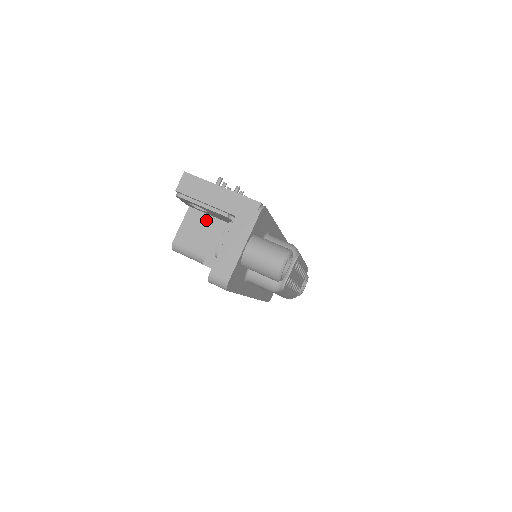
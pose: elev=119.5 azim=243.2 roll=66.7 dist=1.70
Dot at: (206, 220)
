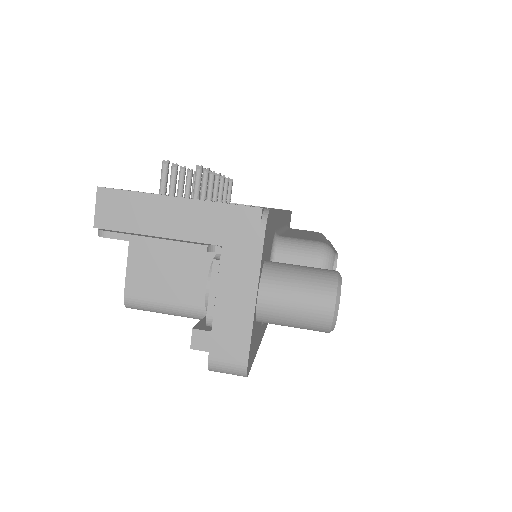
Dot at: (166, 247)
